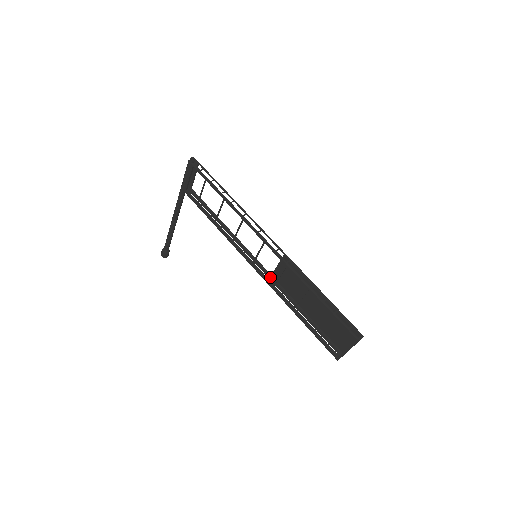
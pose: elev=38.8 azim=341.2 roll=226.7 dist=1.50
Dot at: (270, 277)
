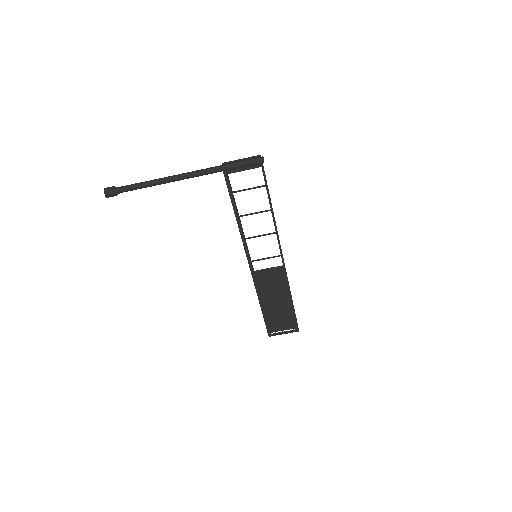
Dot at: (254, 273)
